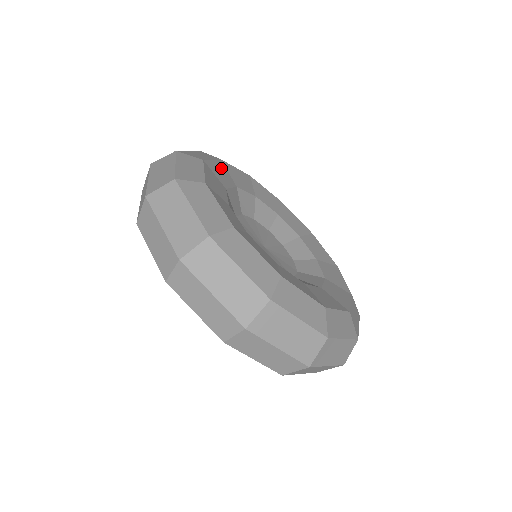
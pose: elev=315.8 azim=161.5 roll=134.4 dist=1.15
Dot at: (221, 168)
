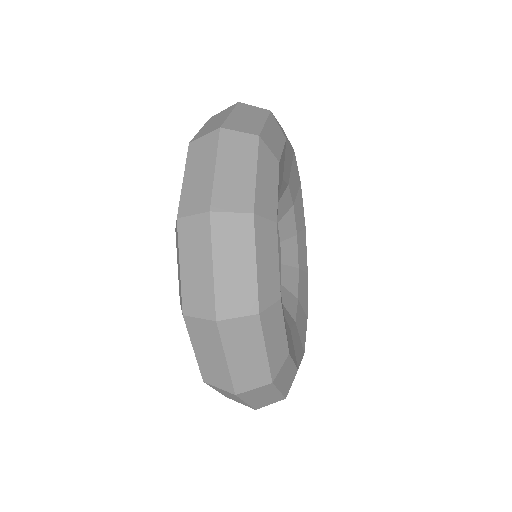
Dot at: (283, 158)
